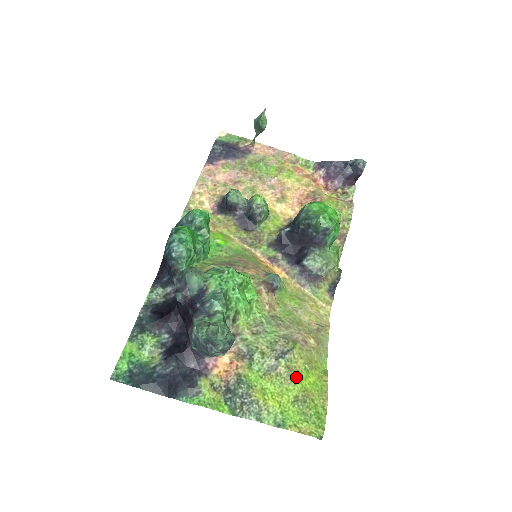
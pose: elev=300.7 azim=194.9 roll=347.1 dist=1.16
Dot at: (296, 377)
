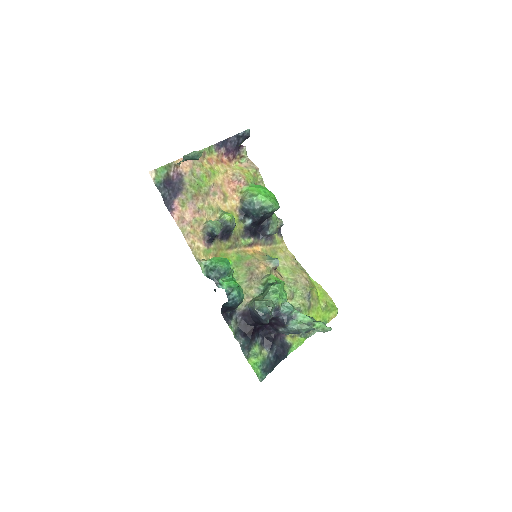
Dot at: (317, 300)
